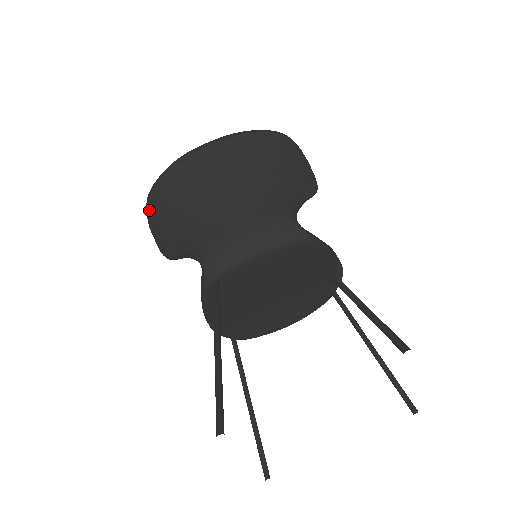
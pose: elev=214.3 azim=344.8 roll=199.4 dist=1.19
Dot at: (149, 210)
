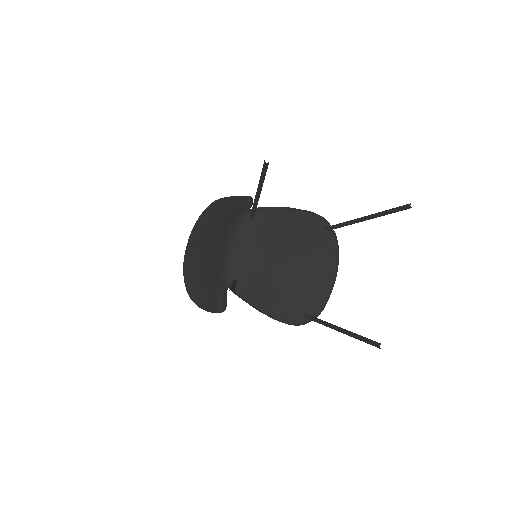
Dot at: (196, 302)
